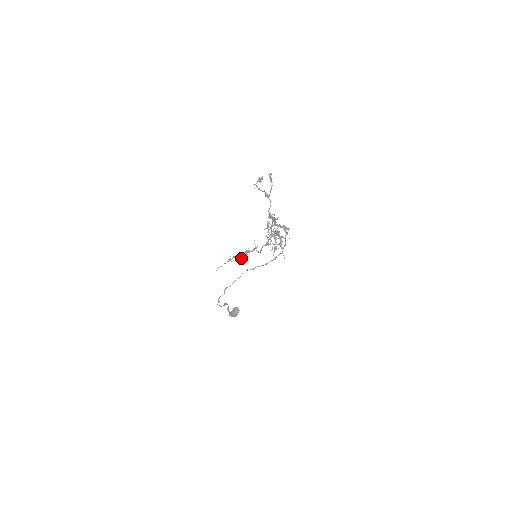
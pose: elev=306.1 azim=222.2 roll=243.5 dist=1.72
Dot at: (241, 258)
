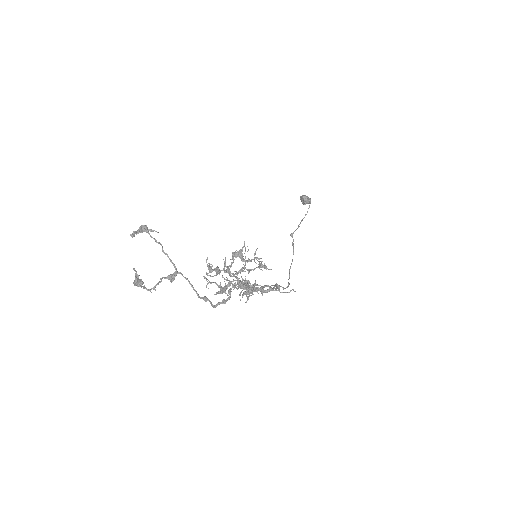
Dot at: occluded
